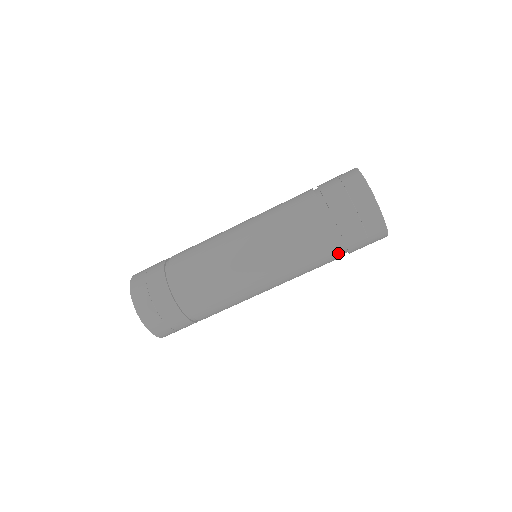
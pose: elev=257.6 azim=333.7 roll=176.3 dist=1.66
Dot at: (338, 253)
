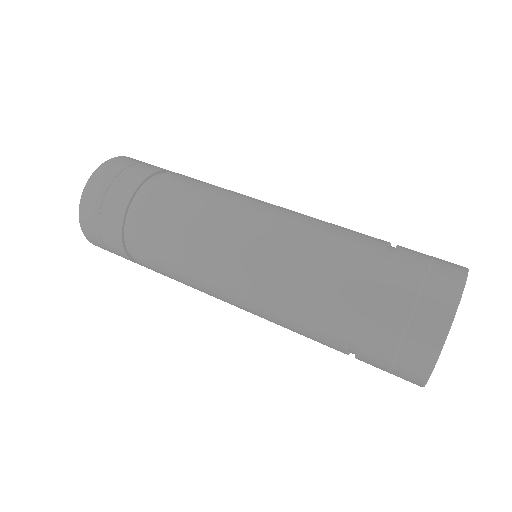
Dot at: occluded
